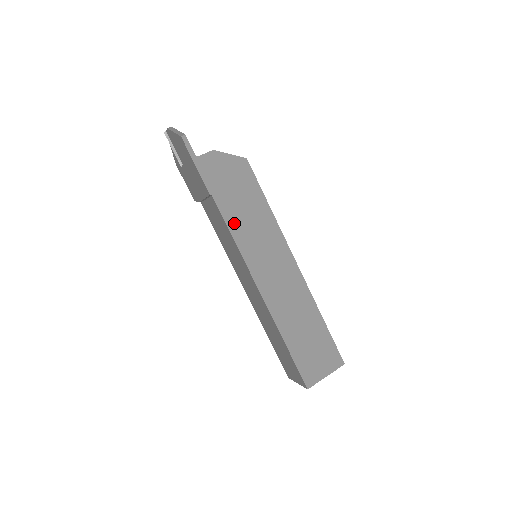
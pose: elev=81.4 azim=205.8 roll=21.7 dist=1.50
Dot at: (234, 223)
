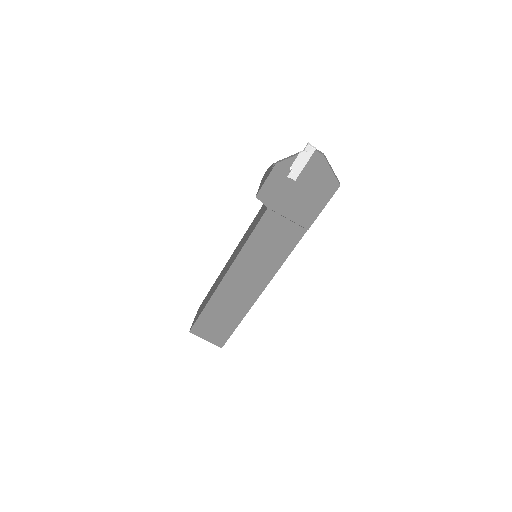
Dot at: occluded
